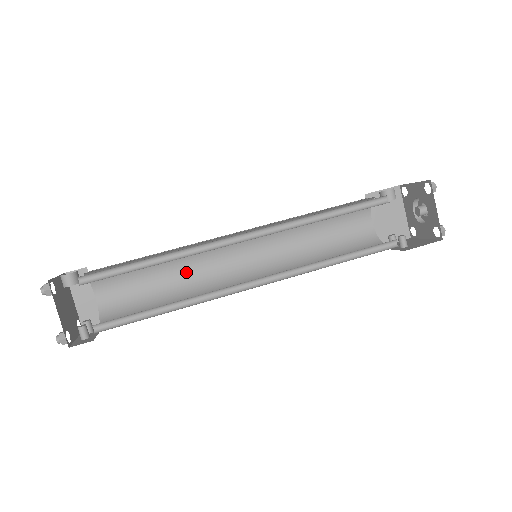
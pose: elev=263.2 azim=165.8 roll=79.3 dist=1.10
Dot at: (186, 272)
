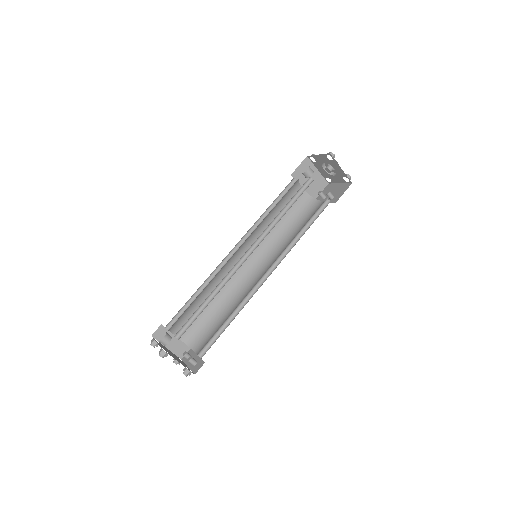
Dot at: occluded
